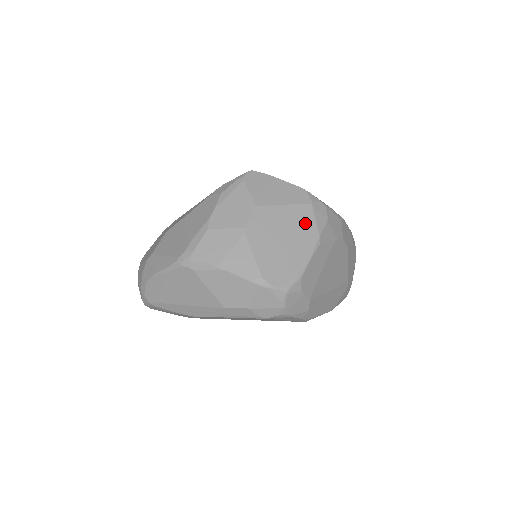
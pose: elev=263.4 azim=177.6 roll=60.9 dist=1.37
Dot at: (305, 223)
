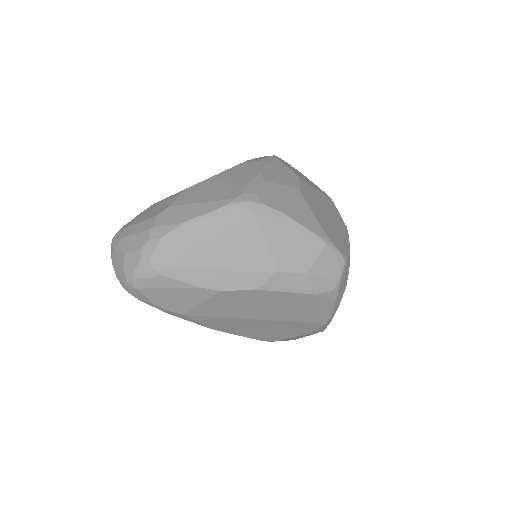
Dot at: (335, 212)
